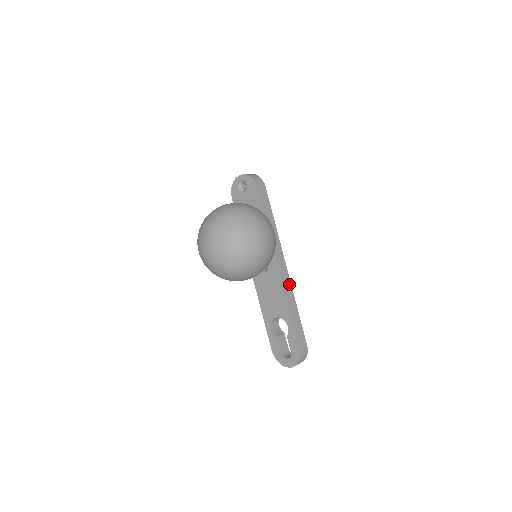
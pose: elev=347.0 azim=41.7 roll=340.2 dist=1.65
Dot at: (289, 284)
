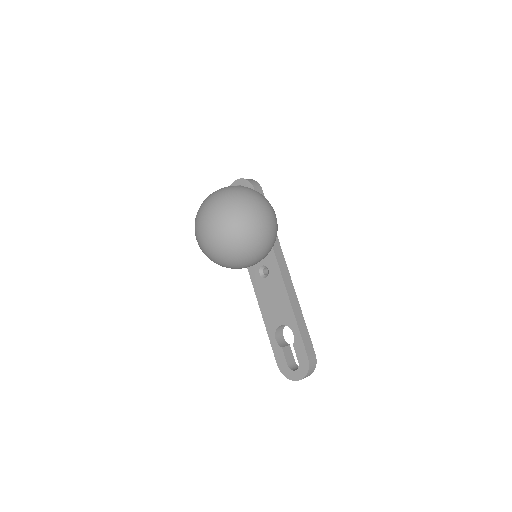
Dot at: (292, 288)
